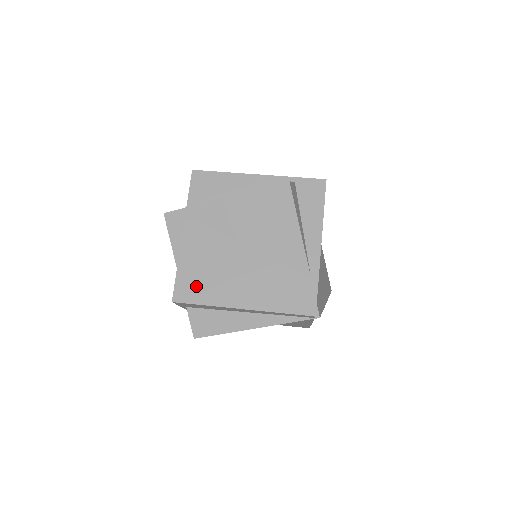
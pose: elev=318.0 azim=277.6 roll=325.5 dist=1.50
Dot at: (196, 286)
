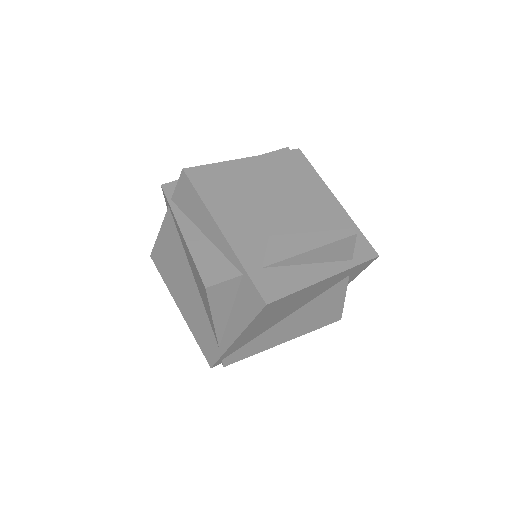
Dot at: (162, 263)
